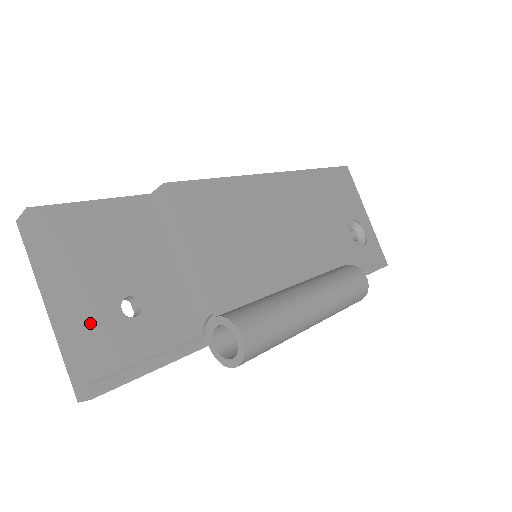
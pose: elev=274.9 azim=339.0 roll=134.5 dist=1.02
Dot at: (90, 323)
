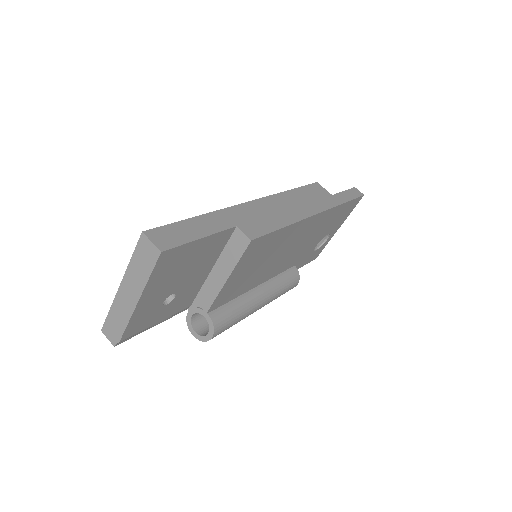
Dot at: (143, 313)
